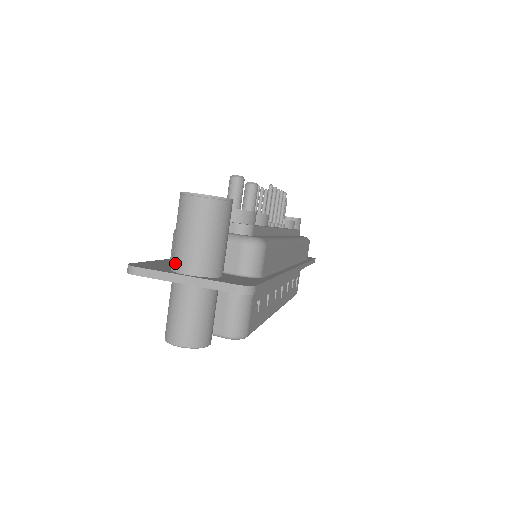
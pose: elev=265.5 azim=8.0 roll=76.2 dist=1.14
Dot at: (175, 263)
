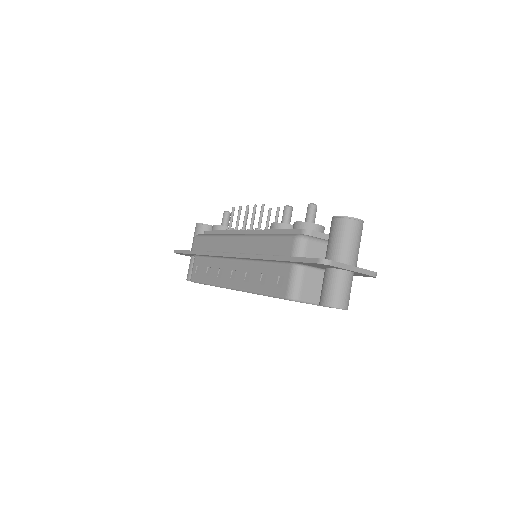
Dot at: (344, 259)
